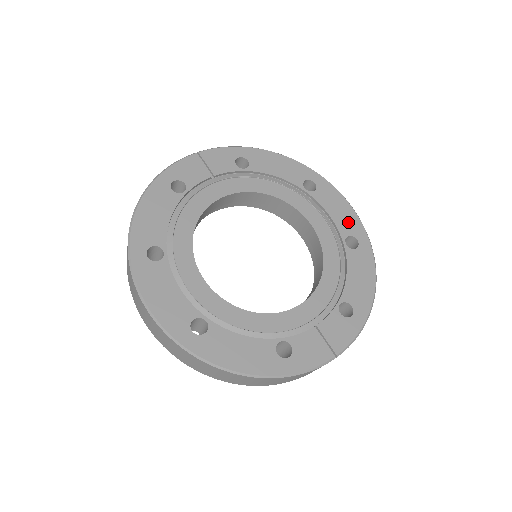
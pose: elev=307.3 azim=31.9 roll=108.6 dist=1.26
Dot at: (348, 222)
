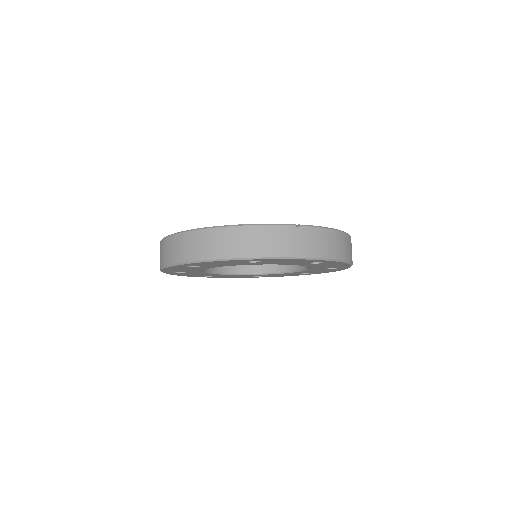
Dot at: occluded
